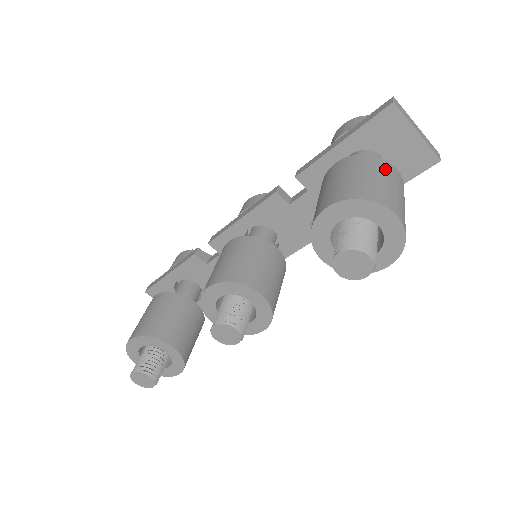
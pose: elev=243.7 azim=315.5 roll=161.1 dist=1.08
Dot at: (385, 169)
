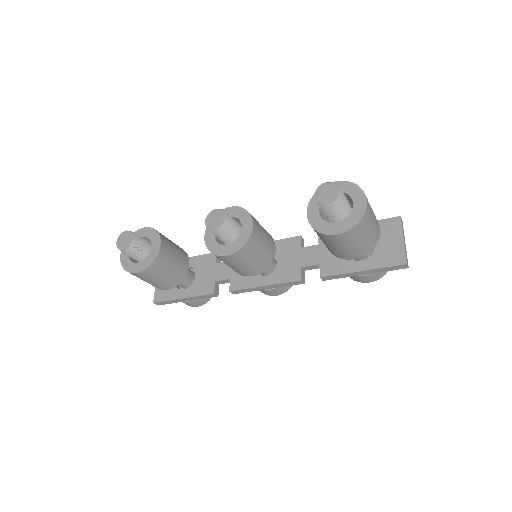
Dot at: occluded
